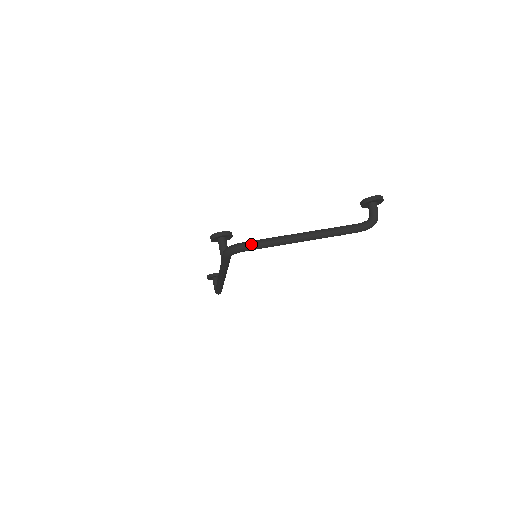
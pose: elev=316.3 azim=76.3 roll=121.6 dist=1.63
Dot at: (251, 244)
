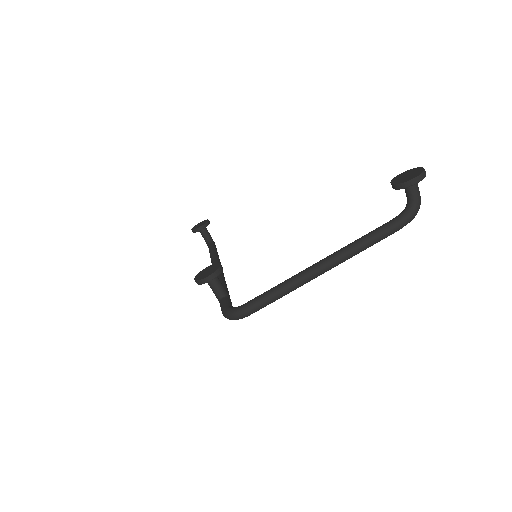
Dot at: (257, 306)
